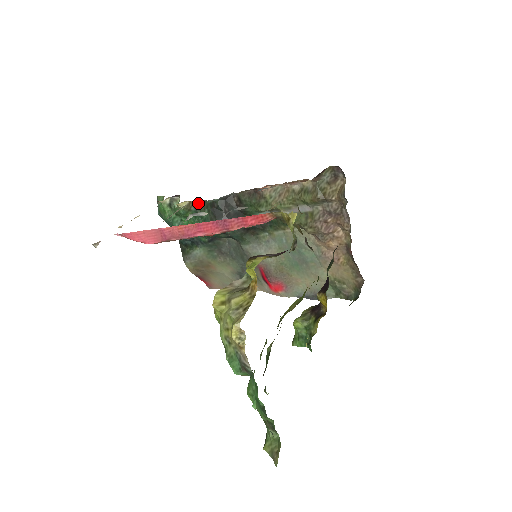
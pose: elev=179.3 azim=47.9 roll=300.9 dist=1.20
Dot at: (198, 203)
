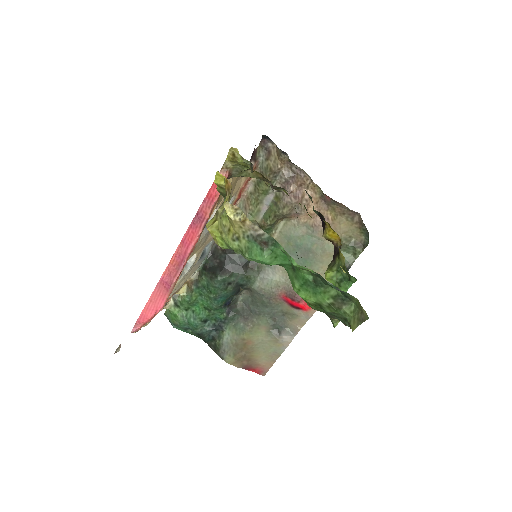
Dot at: (194, 278)
